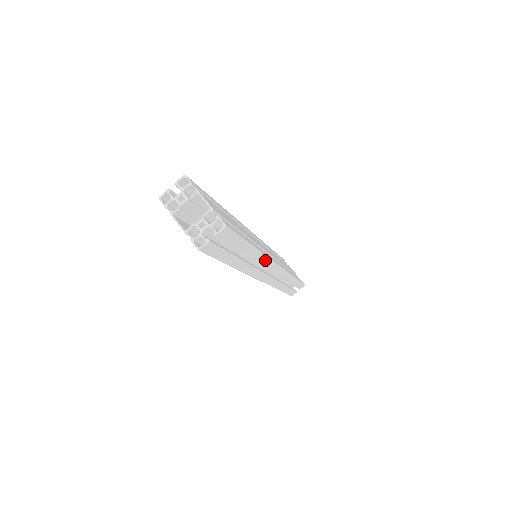
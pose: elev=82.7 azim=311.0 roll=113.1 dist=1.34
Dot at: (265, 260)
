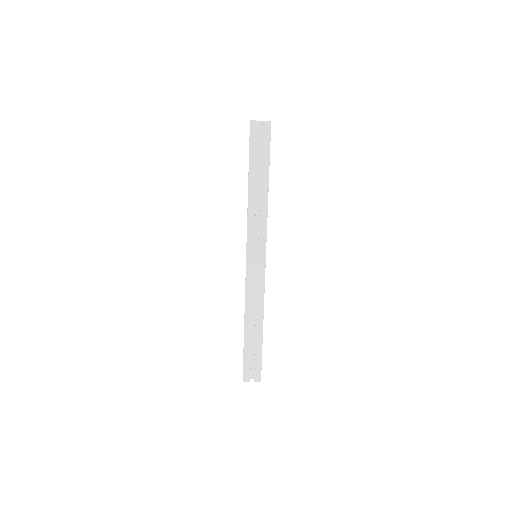
Dot at: (264, 222)
